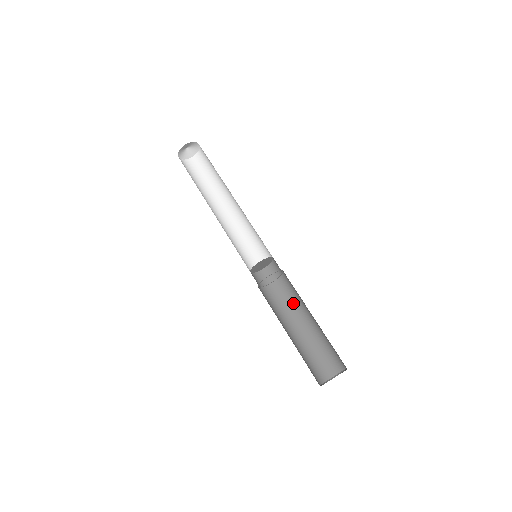
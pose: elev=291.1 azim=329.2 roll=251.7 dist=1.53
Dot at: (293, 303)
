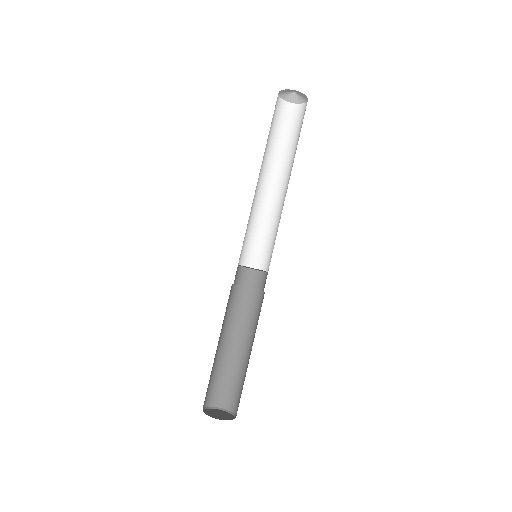
Dot at: occluded
